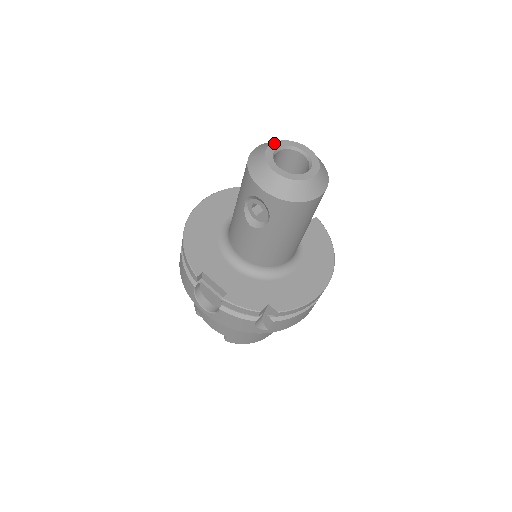
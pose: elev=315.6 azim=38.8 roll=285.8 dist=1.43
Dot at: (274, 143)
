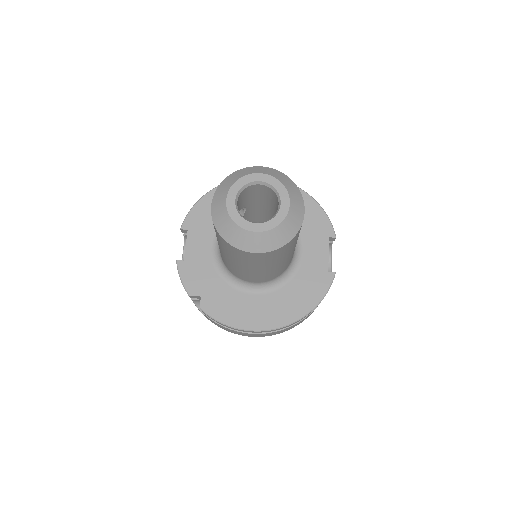
Dot at: (264, 174)
